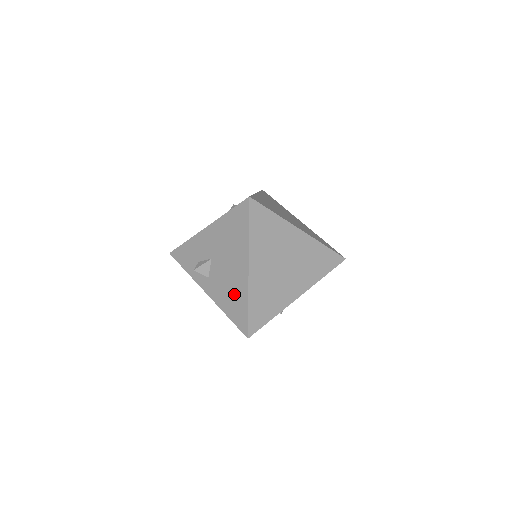
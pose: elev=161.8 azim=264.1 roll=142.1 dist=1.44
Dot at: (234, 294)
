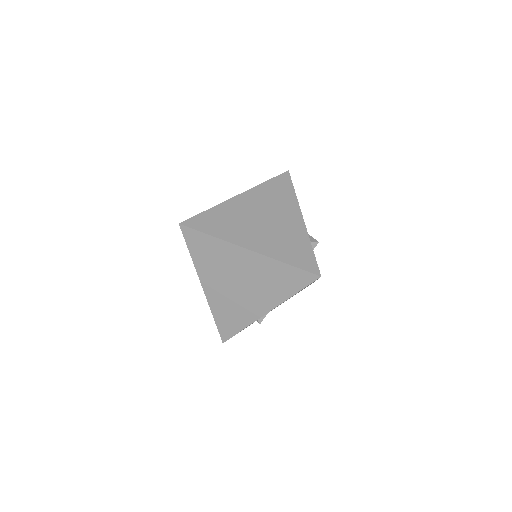
Dot at: occluded
